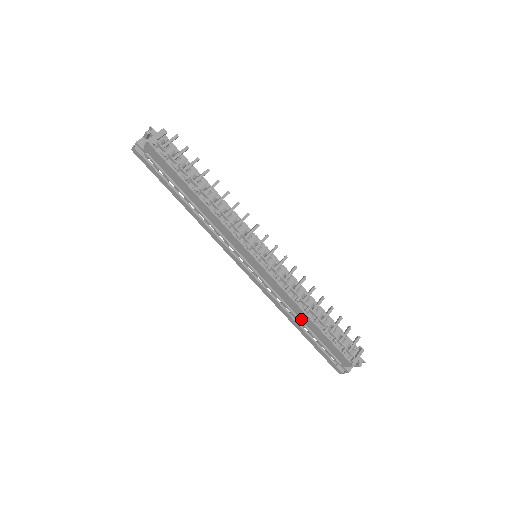
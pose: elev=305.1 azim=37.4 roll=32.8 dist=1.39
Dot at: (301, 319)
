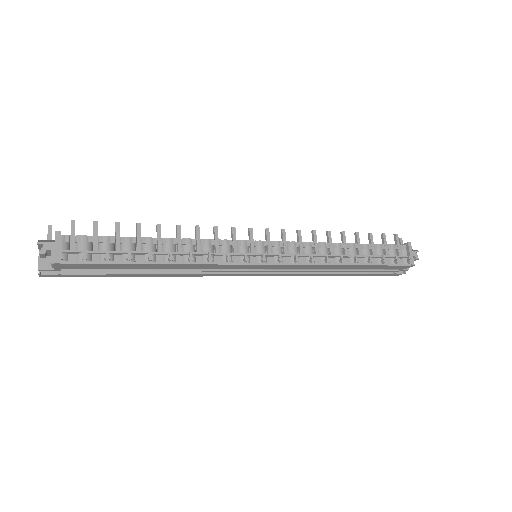
Dot at: (340, 269)
